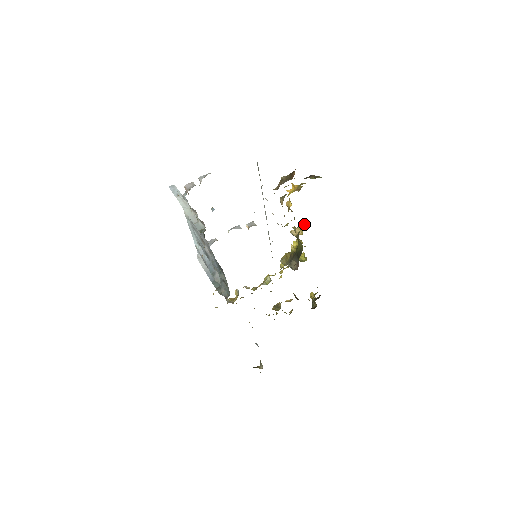
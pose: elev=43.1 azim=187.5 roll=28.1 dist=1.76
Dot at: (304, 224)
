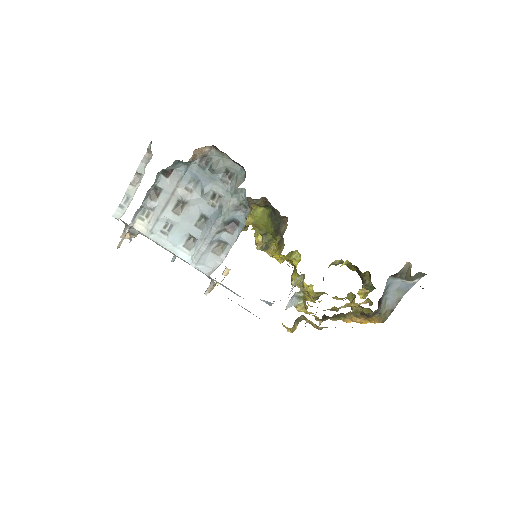
Dot at: (252, 228)
